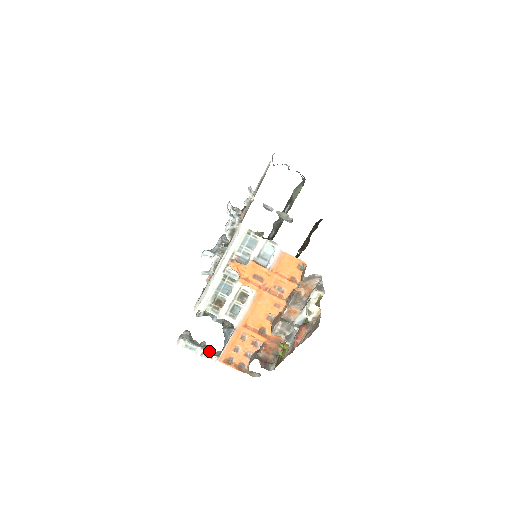
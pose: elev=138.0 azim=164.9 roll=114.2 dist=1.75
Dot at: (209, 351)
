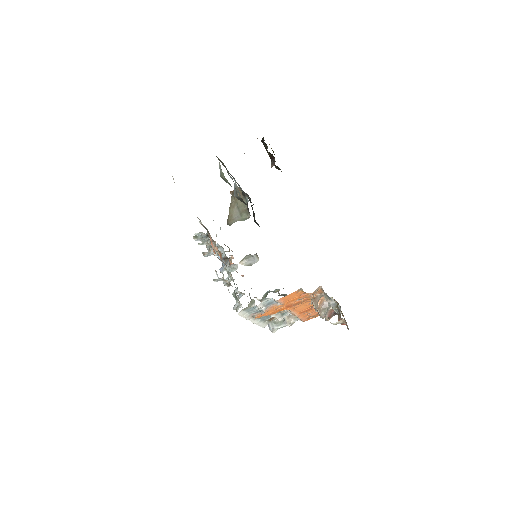
Dot at: (293, 318)
